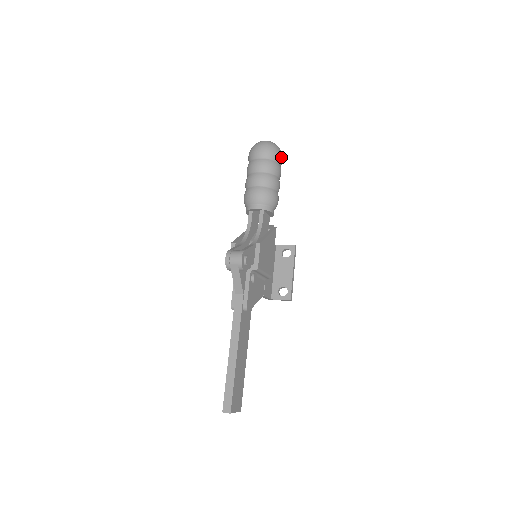
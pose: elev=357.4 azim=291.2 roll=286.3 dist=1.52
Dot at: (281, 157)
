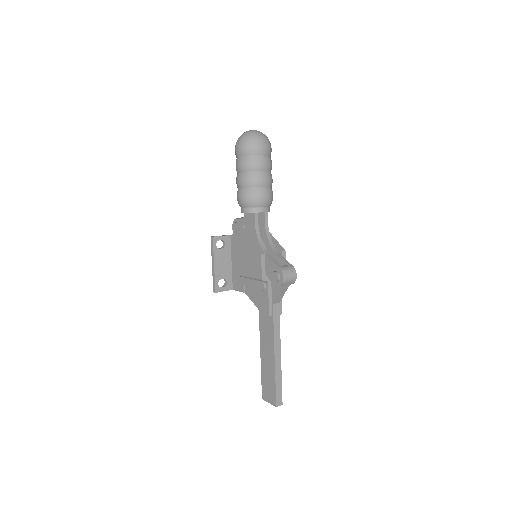
Dot at: occluded
